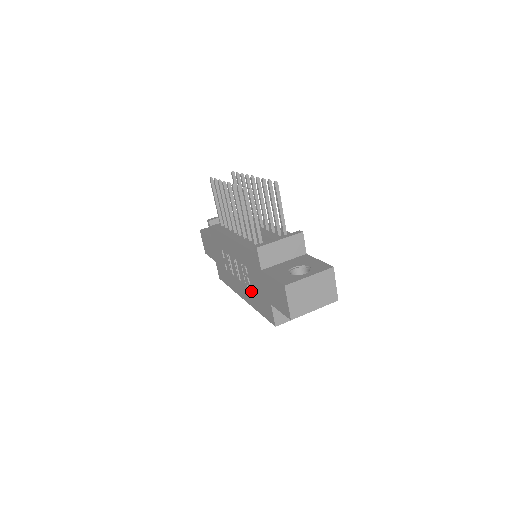
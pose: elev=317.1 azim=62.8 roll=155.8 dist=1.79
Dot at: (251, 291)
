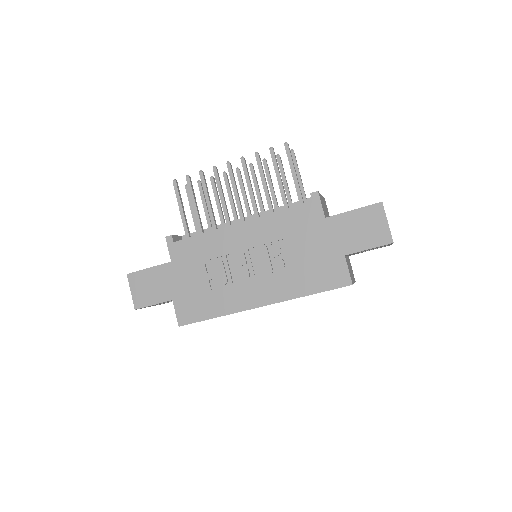
Dot at: (290, 272)
